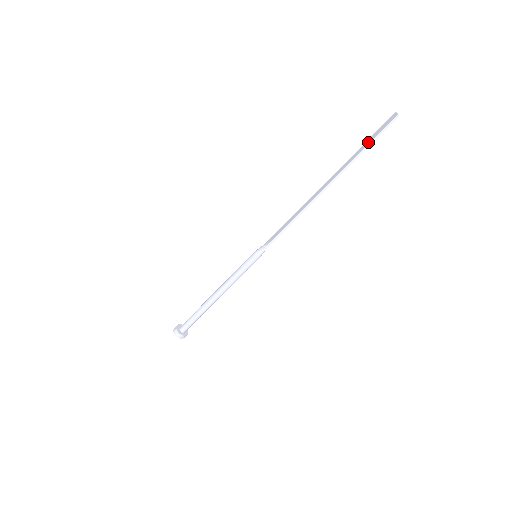
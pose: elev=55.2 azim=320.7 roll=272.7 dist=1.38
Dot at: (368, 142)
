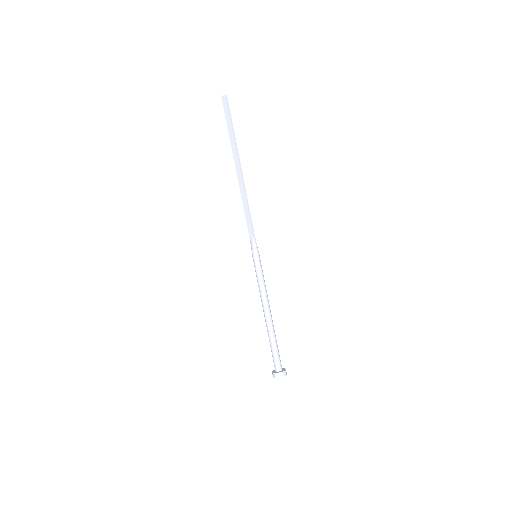
Dot at: (229, 123)
